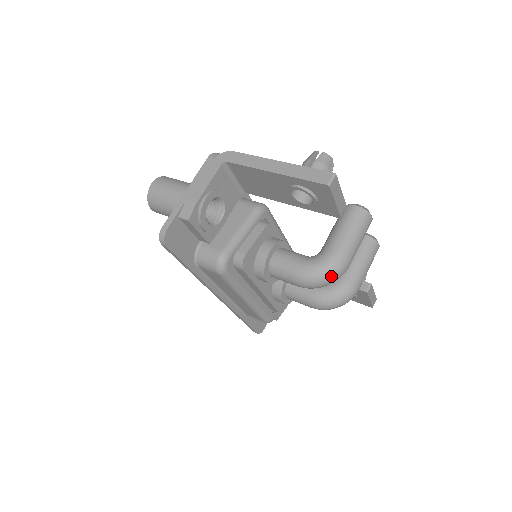
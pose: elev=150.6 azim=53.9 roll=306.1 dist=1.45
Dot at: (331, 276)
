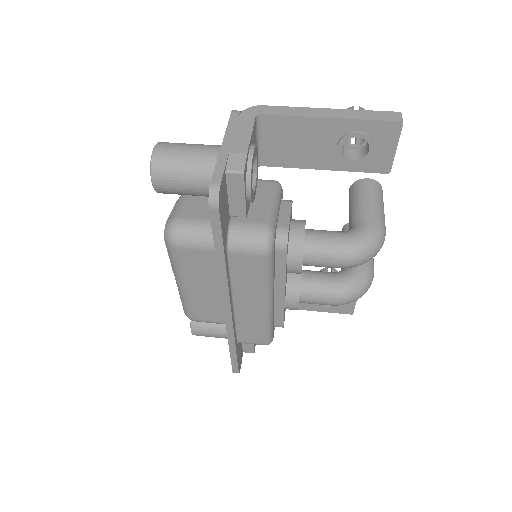
Dot at: (378, 245)
